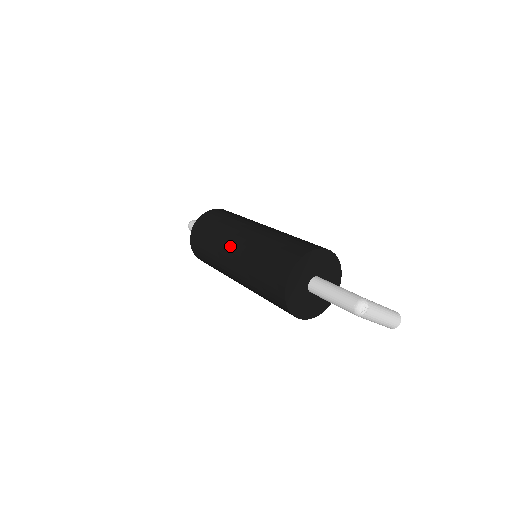
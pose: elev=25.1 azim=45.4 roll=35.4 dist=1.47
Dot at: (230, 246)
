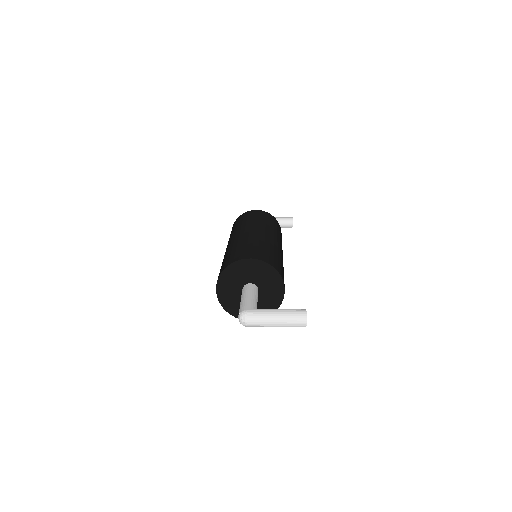
Dot at: occluded
